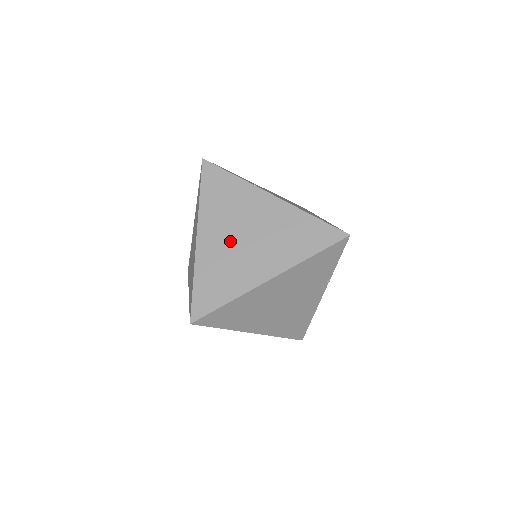
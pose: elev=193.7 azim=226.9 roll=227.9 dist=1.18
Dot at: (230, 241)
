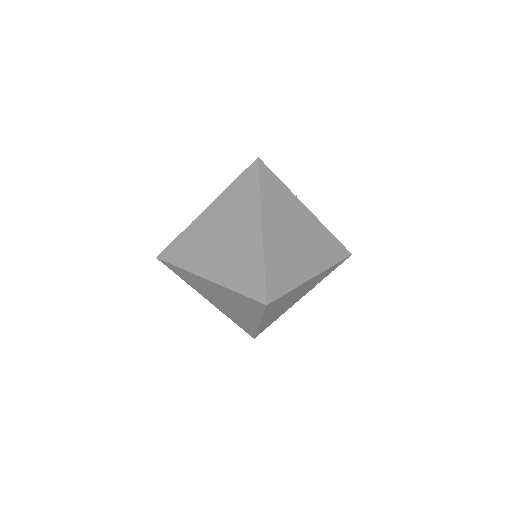
Dot at: (286, 238)
